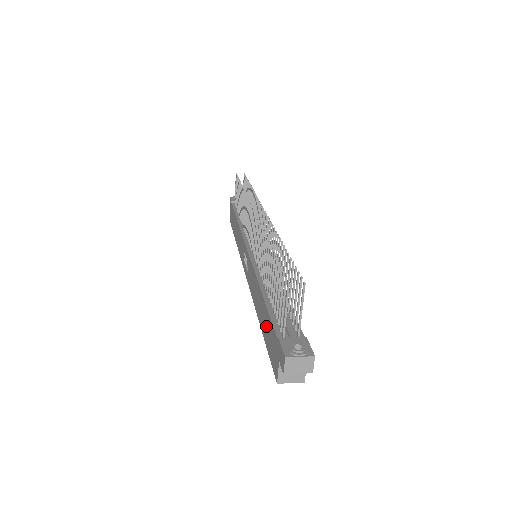
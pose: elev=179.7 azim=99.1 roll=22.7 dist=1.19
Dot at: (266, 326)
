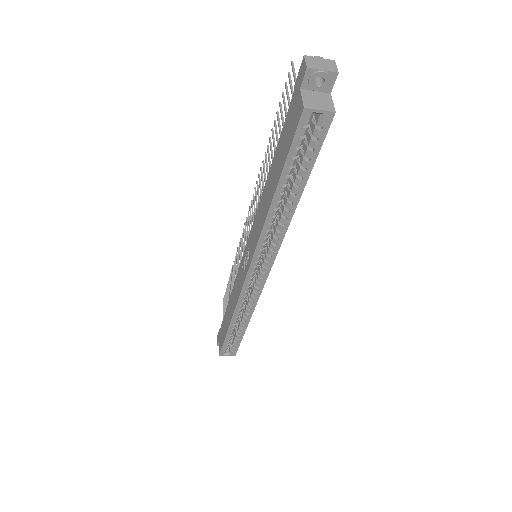
Dot at: (279, 155)
